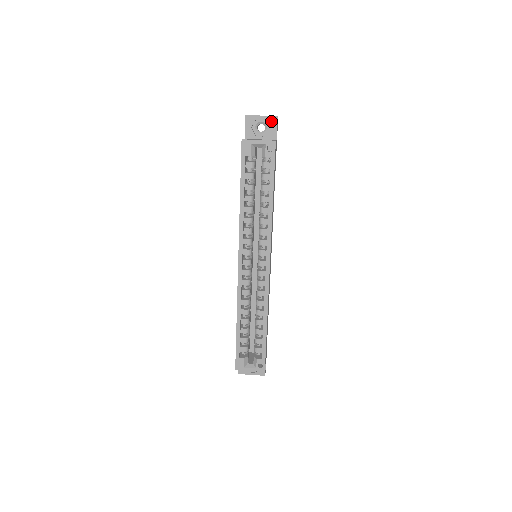
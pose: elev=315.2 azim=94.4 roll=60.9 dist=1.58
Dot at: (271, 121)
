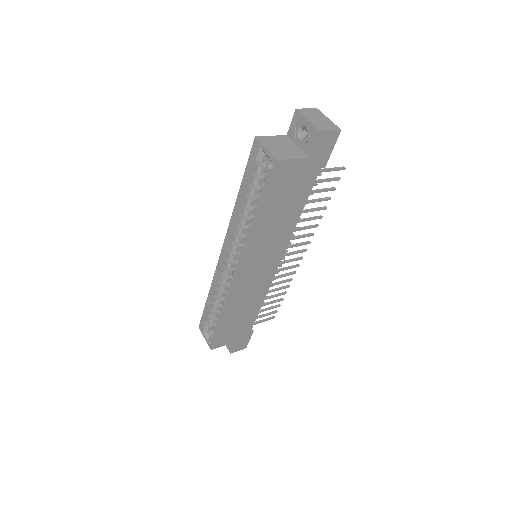
Dot at: (313, 132)
